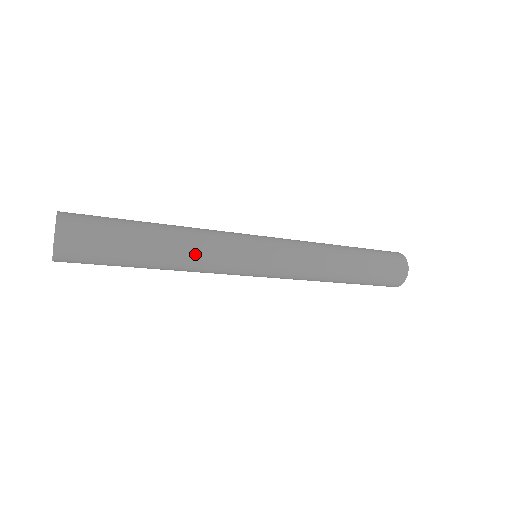
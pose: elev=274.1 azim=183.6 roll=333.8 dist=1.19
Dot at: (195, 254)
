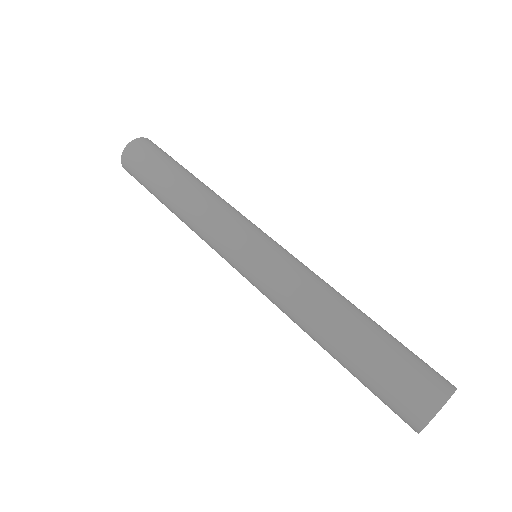
Dot at: (193, 207)
